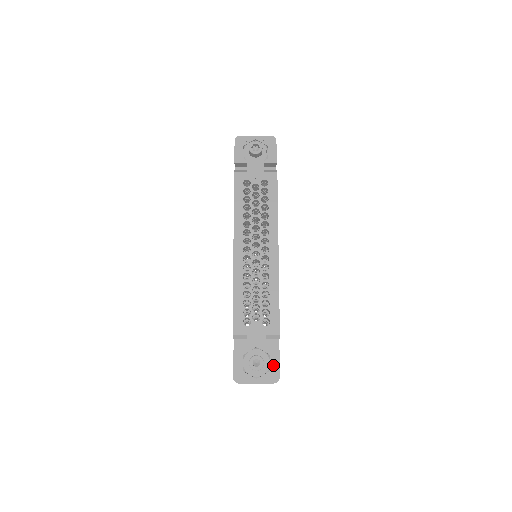
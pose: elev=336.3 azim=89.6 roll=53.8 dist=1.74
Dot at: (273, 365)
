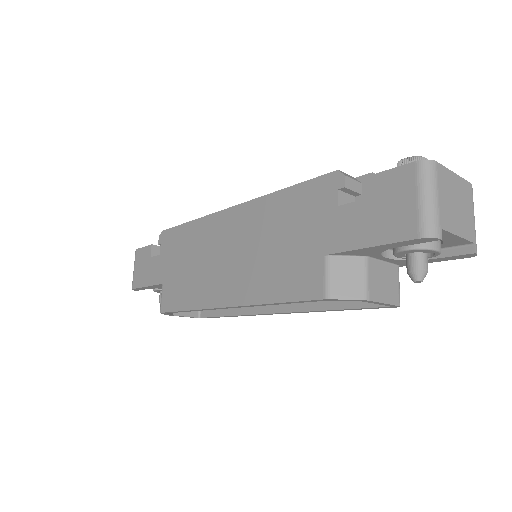
Dot at: occluded
